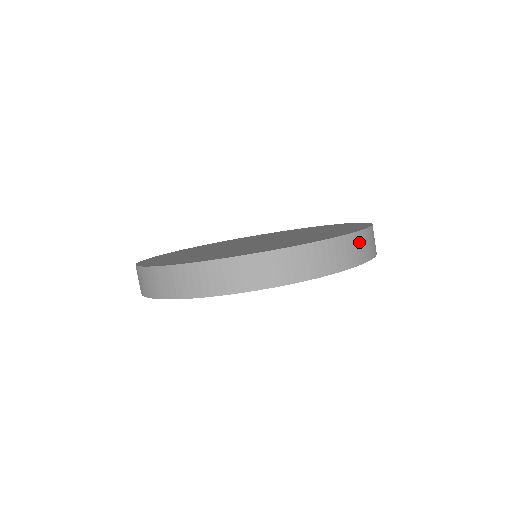
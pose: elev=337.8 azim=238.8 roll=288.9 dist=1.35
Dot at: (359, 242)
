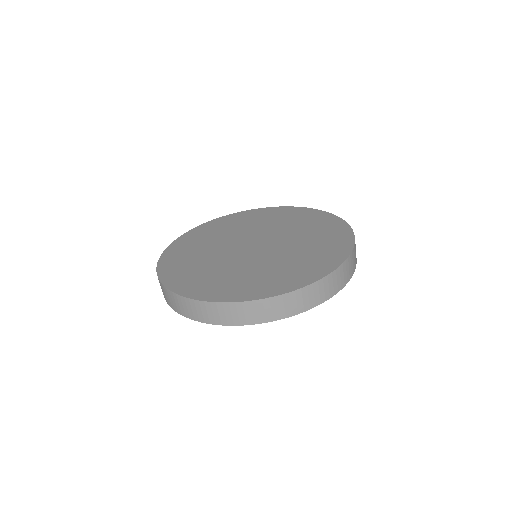
Dot at: (308, 294)
